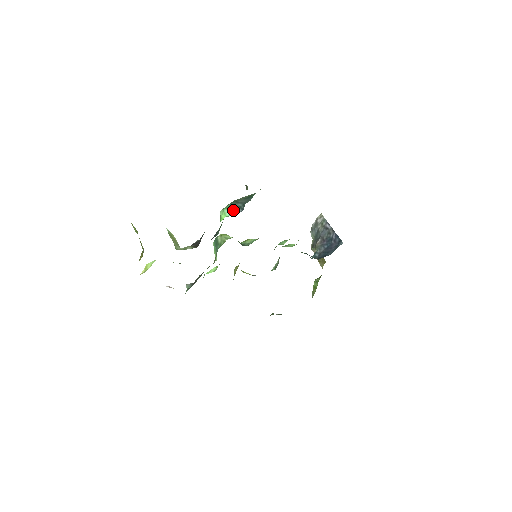
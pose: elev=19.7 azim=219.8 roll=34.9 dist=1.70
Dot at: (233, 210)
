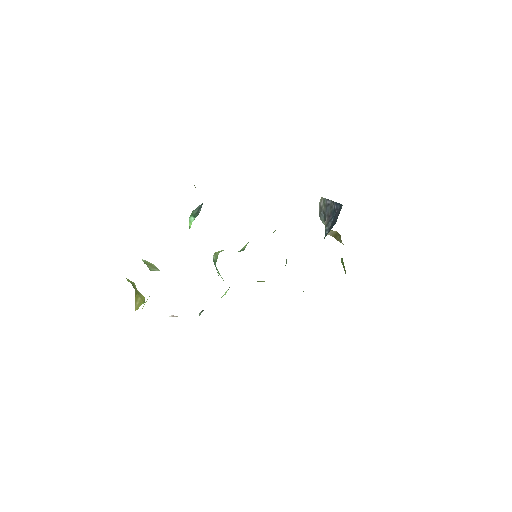
Dot at: (195, 214)
